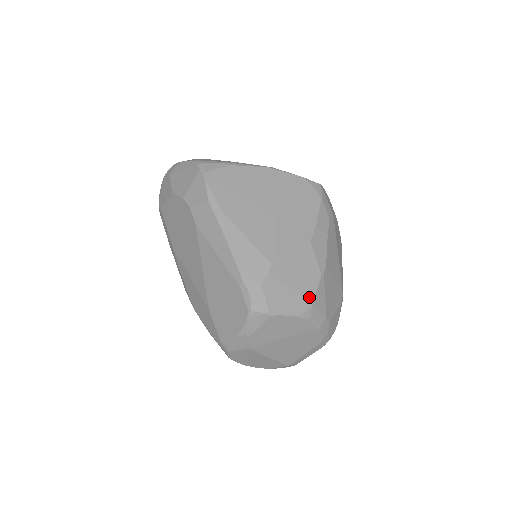
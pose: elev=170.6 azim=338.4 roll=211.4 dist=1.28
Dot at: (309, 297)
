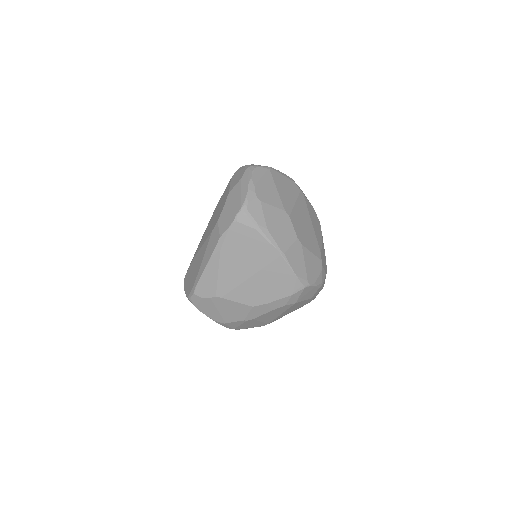
Dot at: (226, 320)
